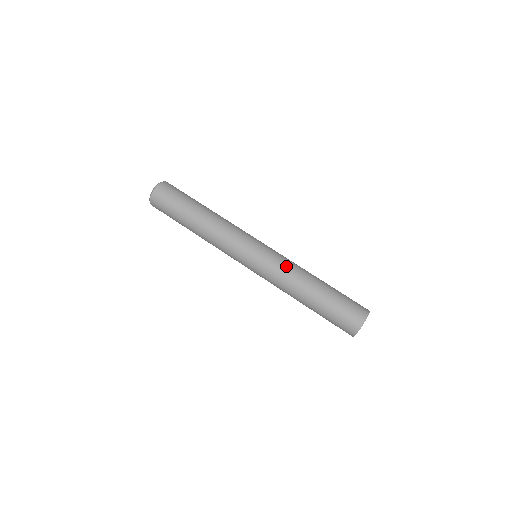
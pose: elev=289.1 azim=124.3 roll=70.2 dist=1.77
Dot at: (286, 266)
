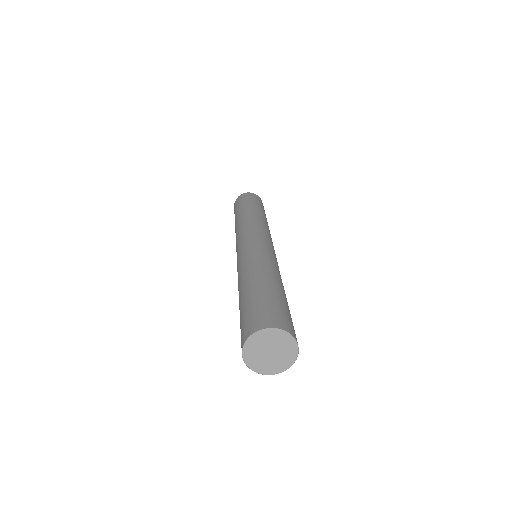
Dot at: occluded
